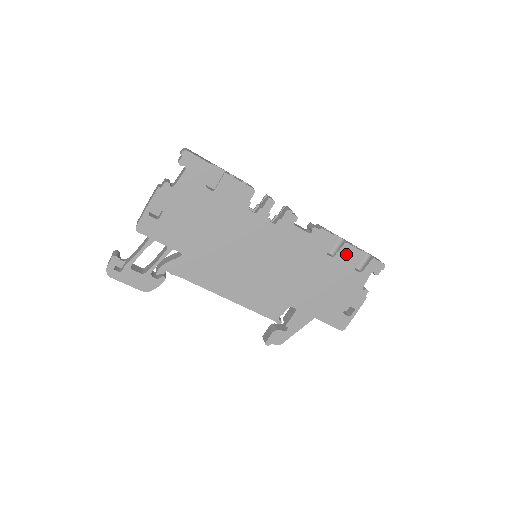
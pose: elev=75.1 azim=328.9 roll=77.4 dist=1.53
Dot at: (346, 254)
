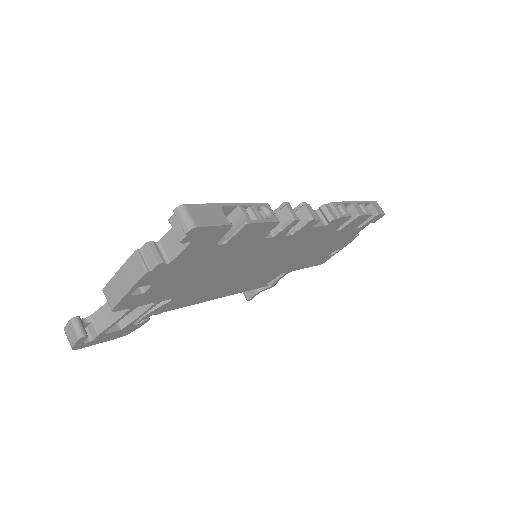
Dot at: (354, 223)
